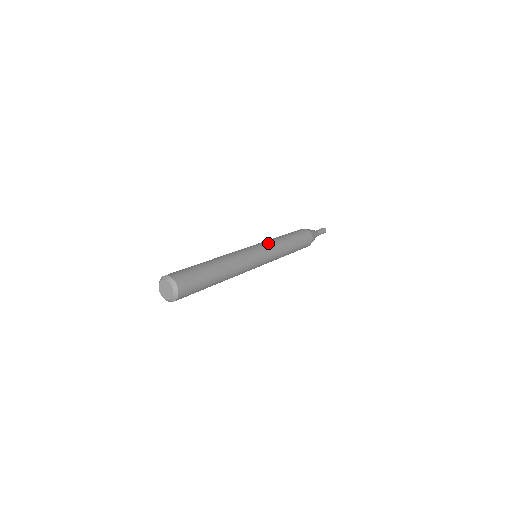
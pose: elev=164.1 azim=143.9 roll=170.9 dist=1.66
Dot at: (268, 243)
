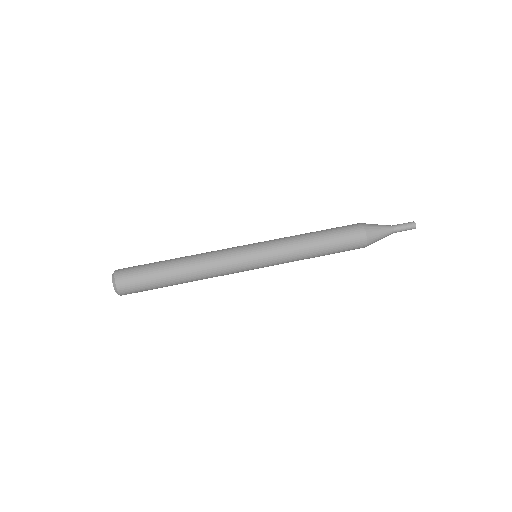
Dot at: (276, 256)
